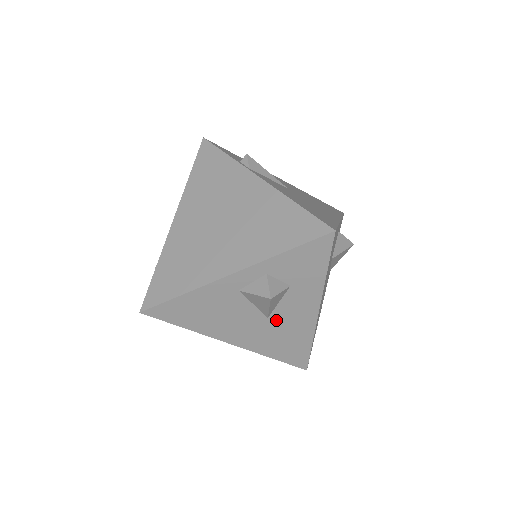
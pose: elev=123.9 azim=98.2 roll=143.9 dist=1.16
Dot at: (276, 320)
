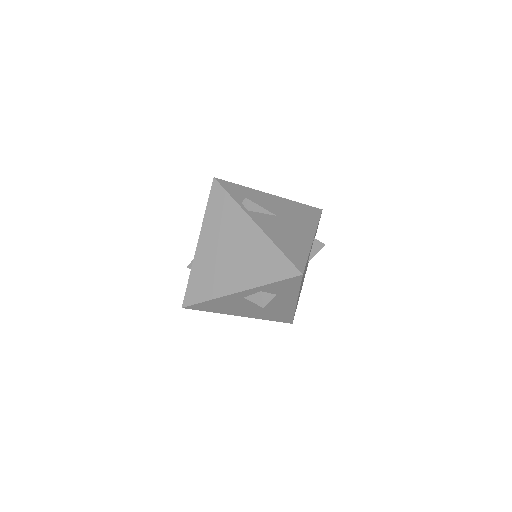
Dot at: (269, 307)
